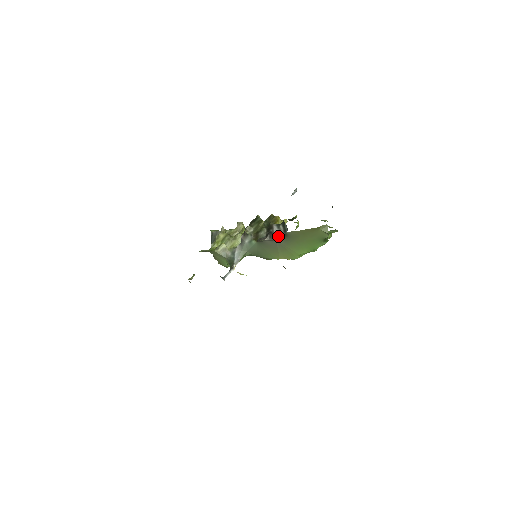
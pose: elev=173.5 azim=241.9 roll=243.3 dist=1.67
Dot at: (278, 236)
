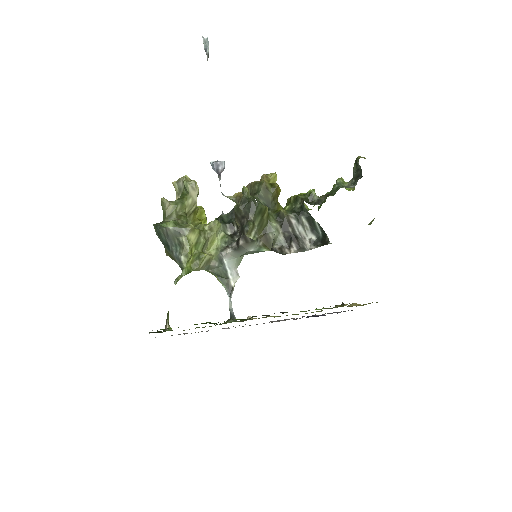
Dot at: (303, 238)
